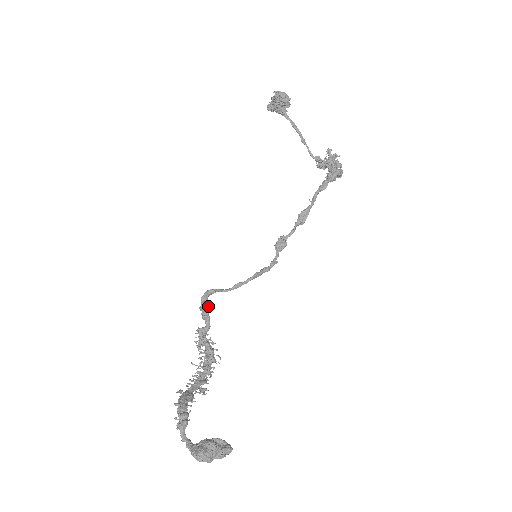
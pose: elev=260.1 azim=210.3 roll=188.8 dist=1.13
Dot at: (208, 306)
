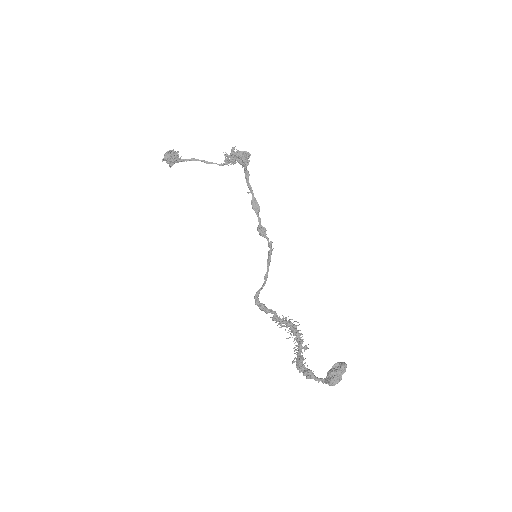
Dot at: (263, 305)
